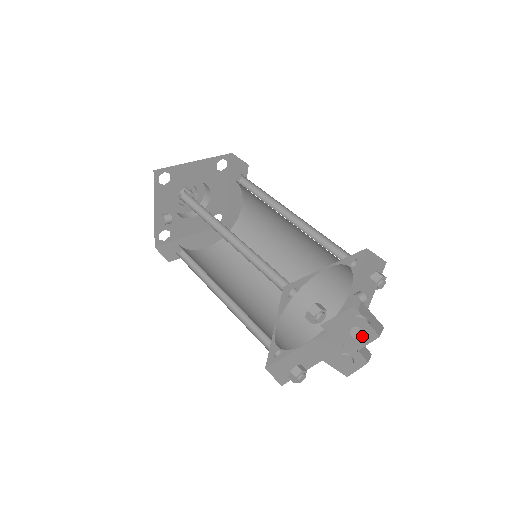
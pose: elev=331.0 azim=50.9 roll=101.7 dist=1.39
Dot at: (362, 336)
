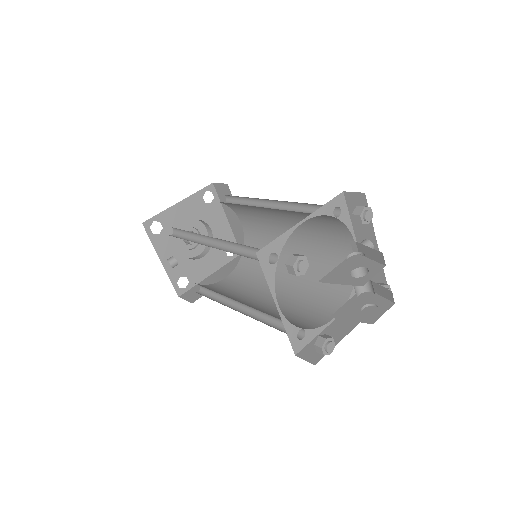
Dot at: occluded
